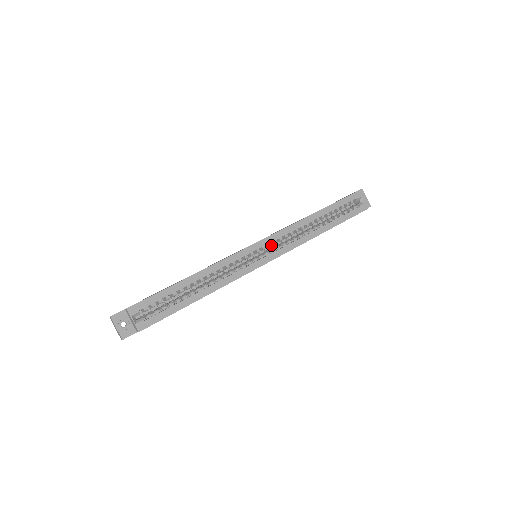
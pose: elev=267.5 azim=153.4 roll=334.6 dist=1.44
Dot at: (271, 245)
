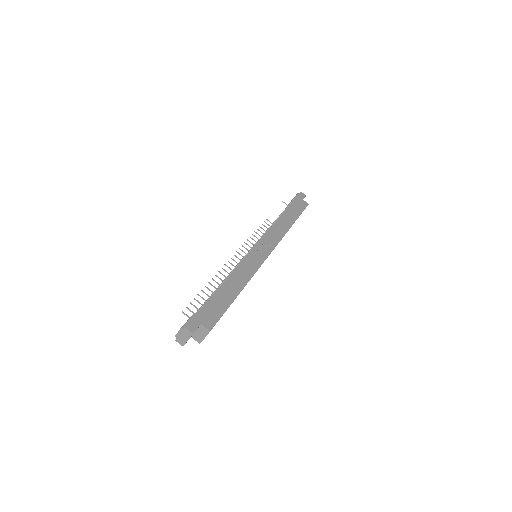
Dot at: occluded
